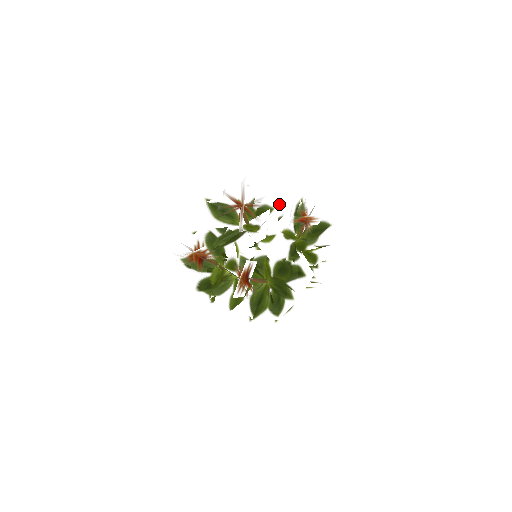
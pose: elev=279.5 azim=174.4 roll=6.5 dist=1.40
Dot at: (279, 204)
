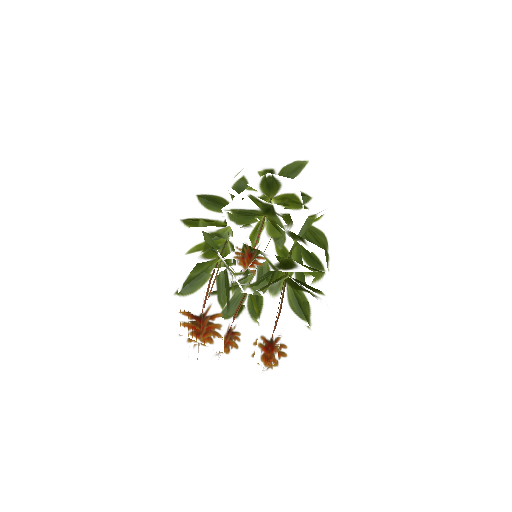
Dot at: occluded
